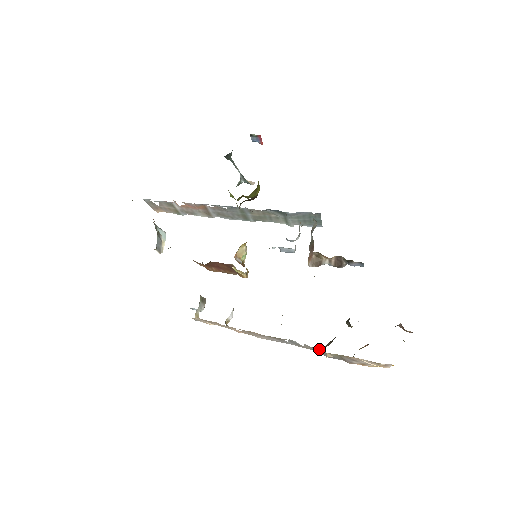
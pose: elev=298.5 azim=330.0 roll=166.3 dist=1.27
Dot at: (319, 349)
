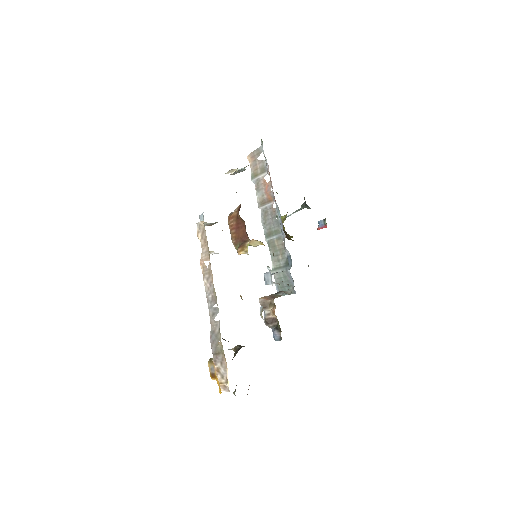
Dot at: (219, 333)
